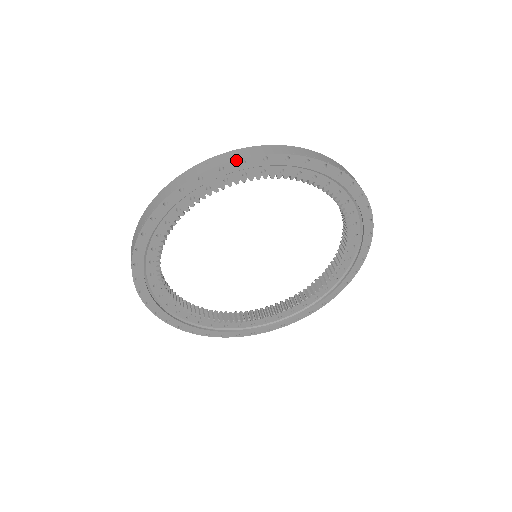
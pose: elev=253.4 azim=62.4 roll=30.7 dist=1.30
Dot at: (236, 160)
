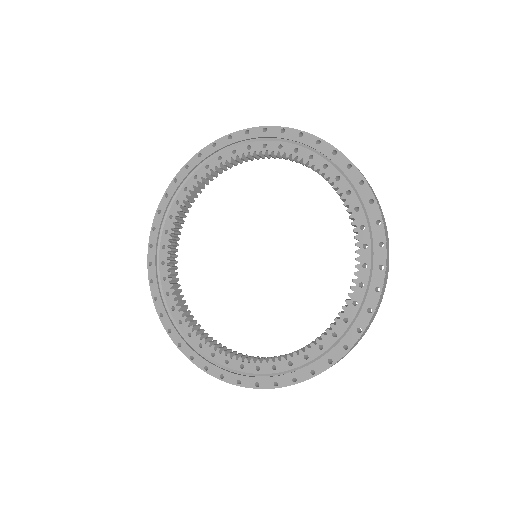
Dot at: (171, 183)
